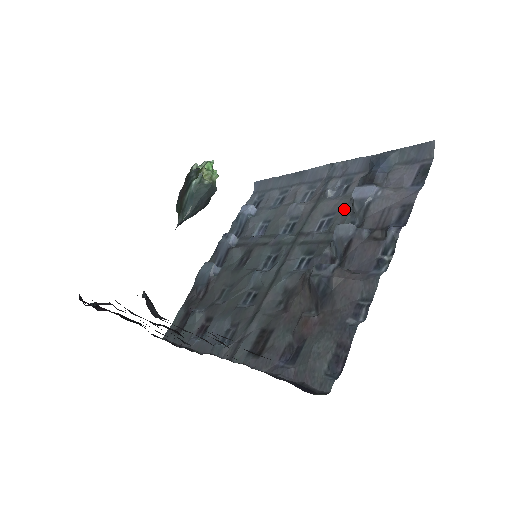
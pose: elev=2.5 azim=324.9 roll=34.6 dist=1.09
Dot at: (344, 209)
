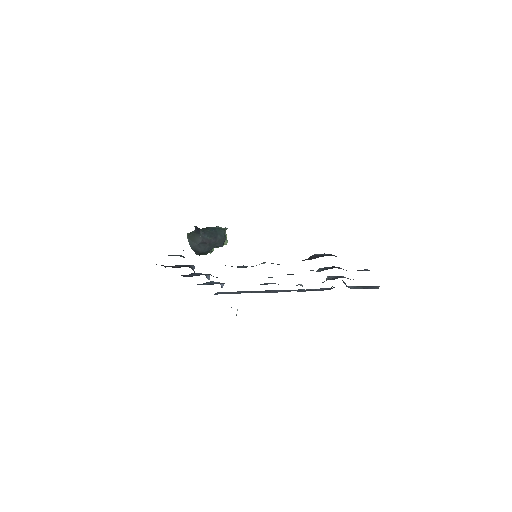
Dot at: occluded
